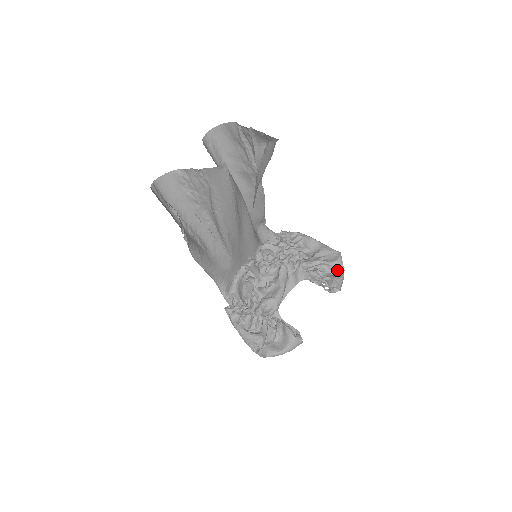
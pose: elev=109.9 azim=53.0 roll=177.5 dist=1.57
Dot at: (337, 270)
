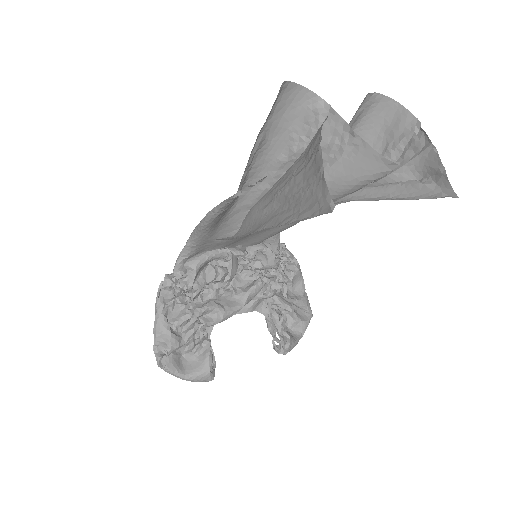
Dot at: (296, 330)
